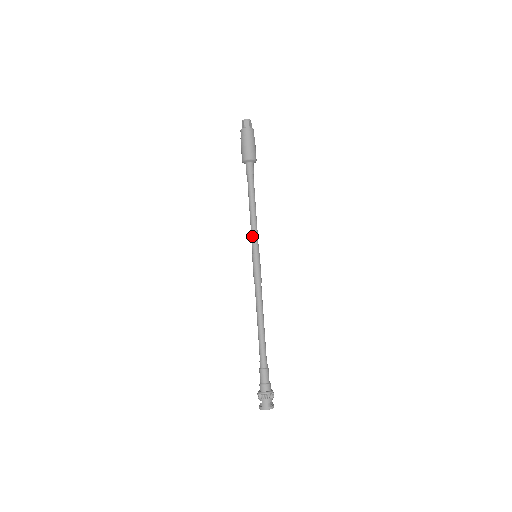
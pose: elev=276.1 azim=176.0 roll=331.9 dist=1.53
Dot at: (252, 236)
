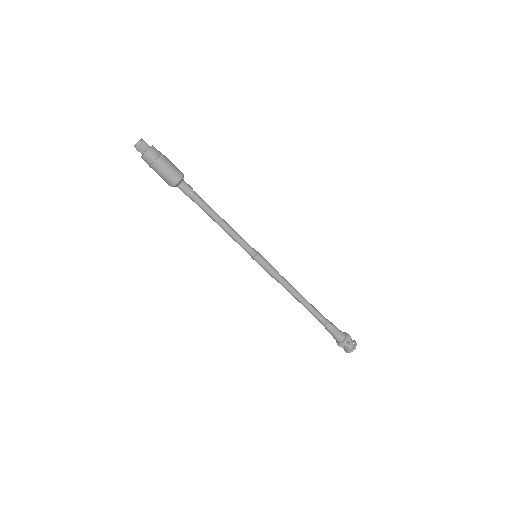
Dot at: (241, 244)
